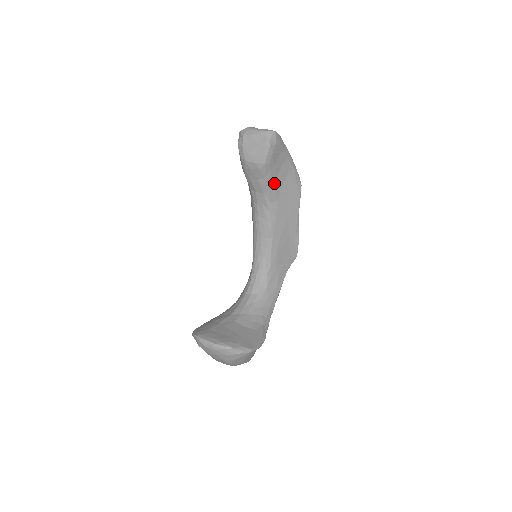
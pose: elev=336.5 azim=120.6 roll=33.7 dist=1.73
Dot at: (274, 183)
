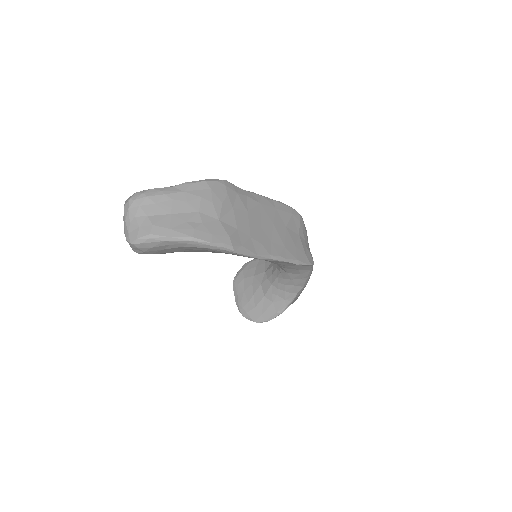
Dot at: (196, 251)
